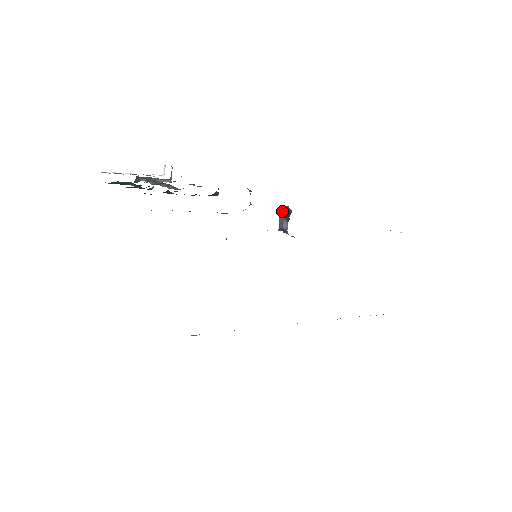
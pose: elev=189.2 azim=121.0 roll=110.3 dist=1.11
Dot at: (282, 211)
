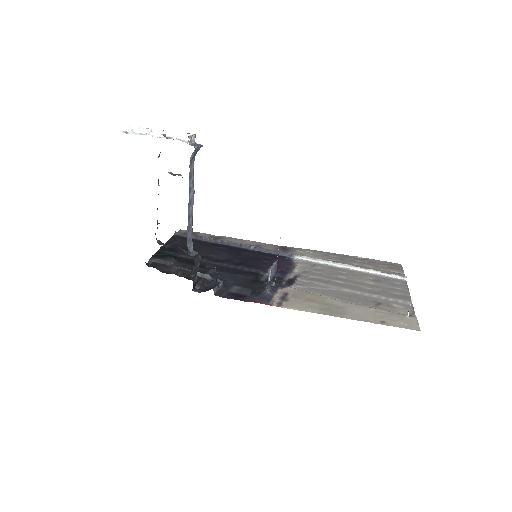
Dot at: (269, 272)
